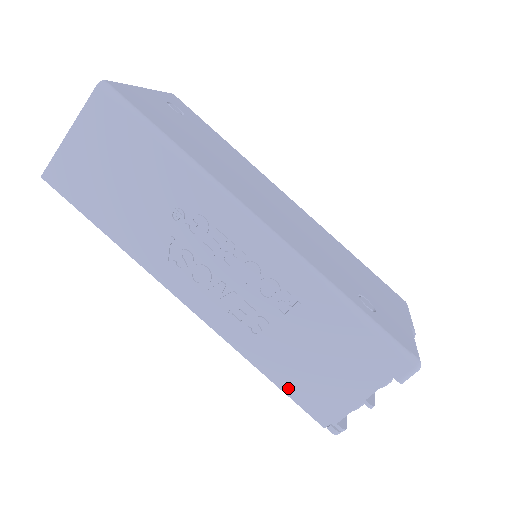
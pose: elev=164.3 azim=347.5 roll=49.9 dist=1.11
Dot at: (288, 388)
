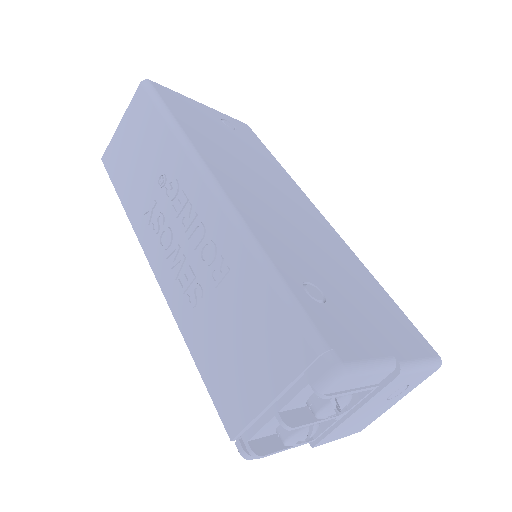
Dot at: (207, 376)
